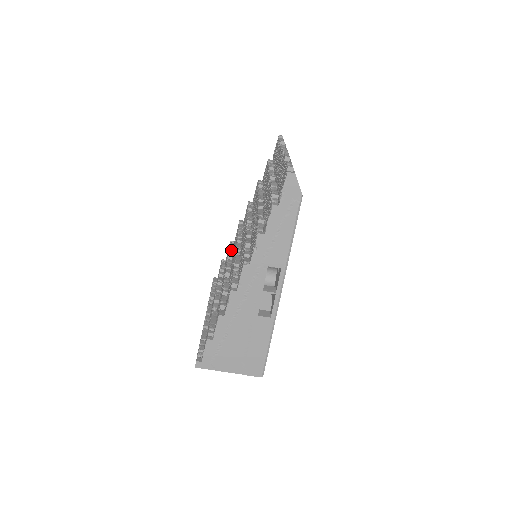
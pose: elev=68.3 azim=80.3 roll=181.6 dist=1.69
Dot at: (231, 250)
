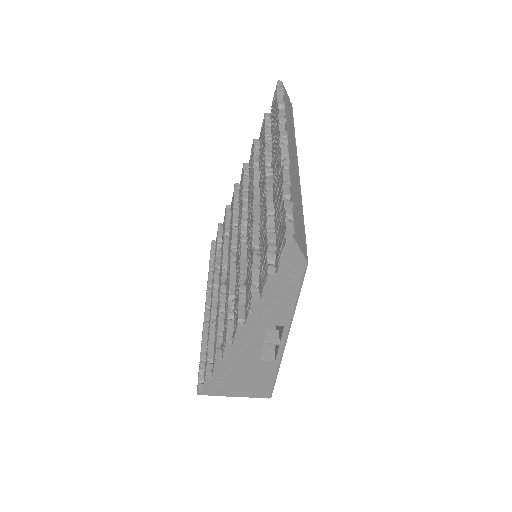
Dot at: (227, 227)
